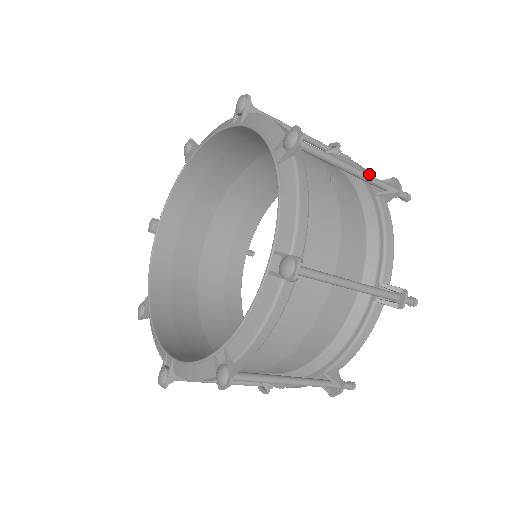
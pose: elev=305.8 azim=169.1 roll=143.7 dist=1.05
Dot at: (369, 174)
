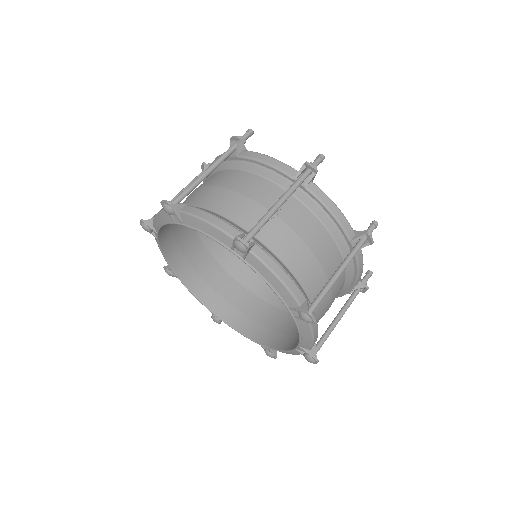
Dot at: (285, 167)
